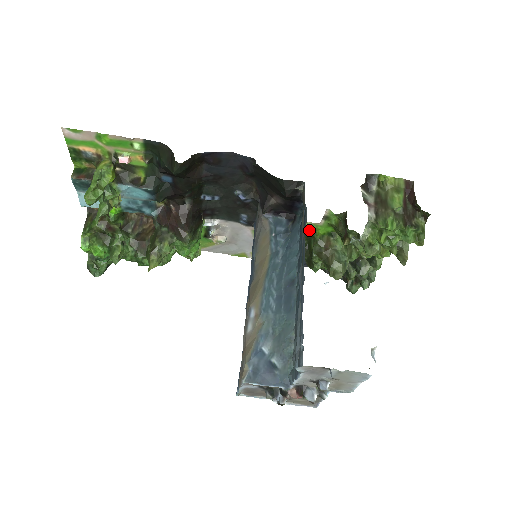
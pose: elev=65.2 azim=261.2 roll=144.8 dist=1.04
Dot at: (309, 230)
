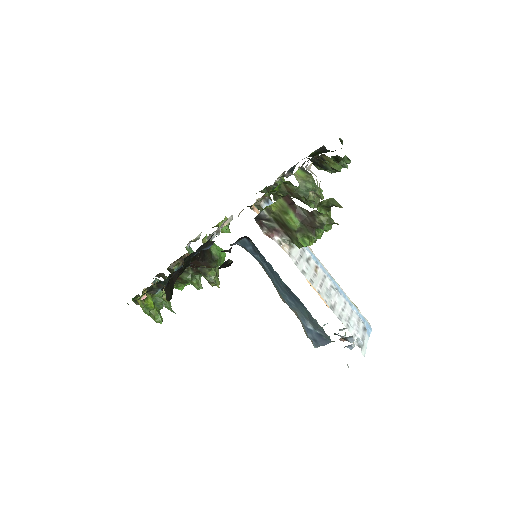
Dot at: occluded
